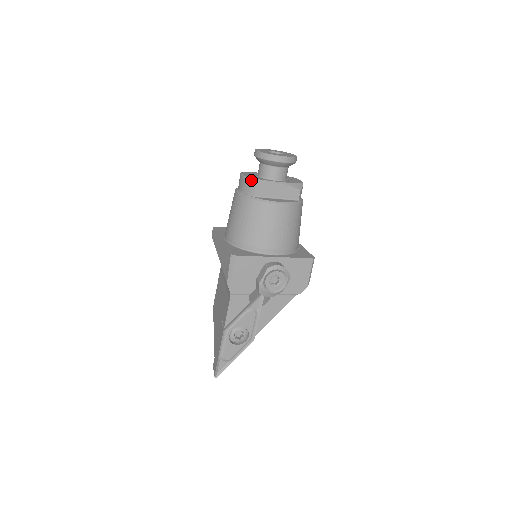
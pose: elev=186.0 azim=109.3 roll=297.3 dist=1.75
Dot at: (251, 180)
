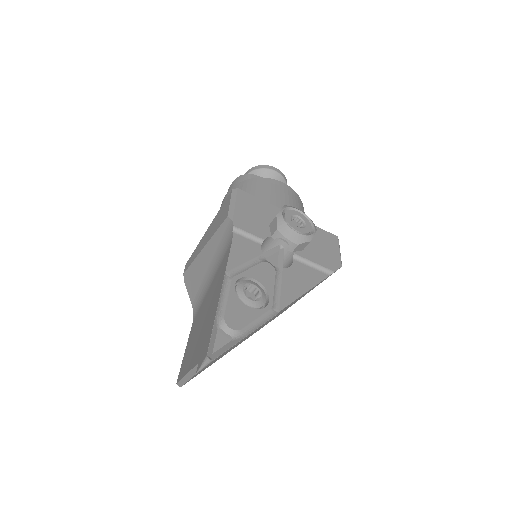
Dot at: (244, 175)
